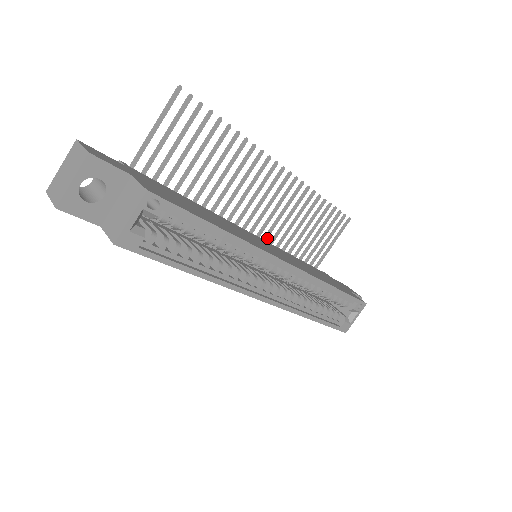
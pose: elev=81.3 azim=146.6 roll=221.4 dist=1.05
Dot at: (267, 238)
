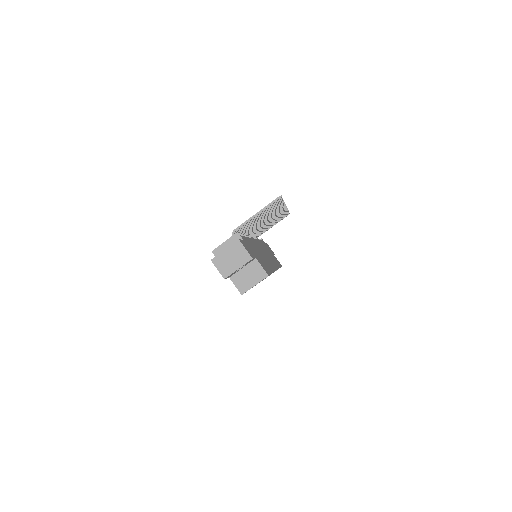
Dot at: (254, 233)
